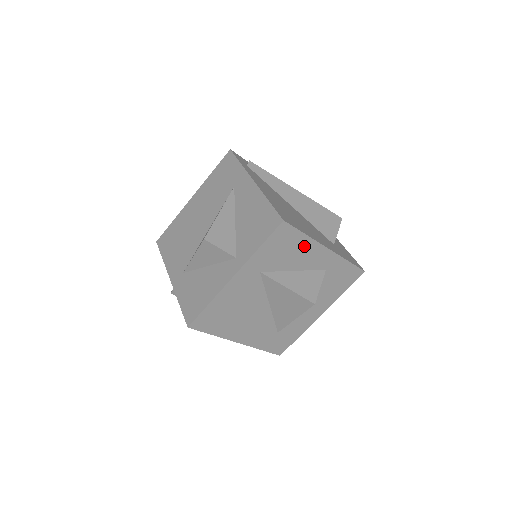
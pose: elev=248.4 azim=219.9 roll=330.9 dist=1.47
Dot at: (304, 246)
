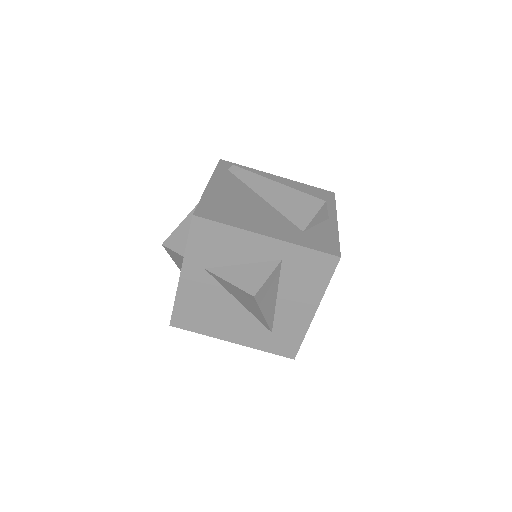
Dot at: (235, 237)
